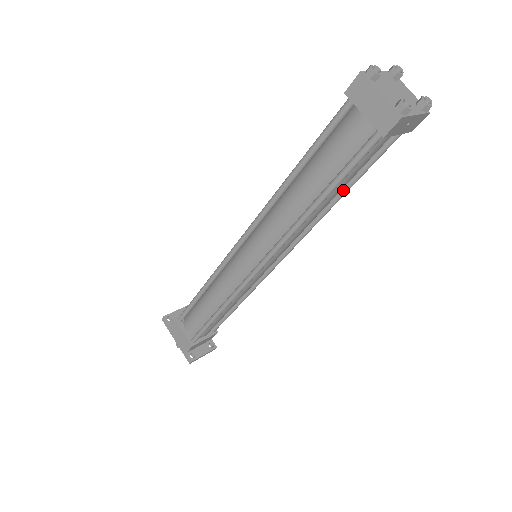
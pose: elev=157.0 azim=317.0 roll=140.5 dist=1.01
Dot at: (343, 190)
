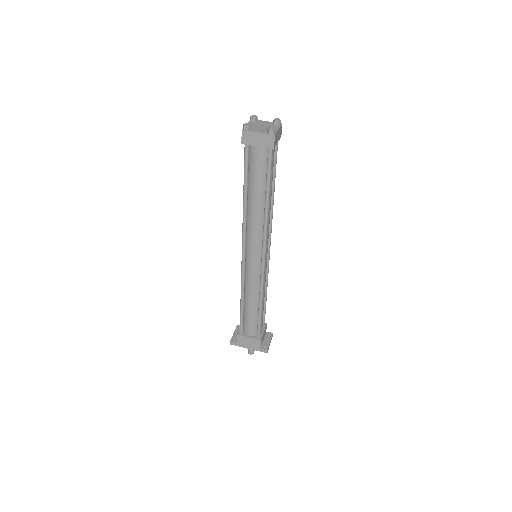
Dot at: (272, 186)
